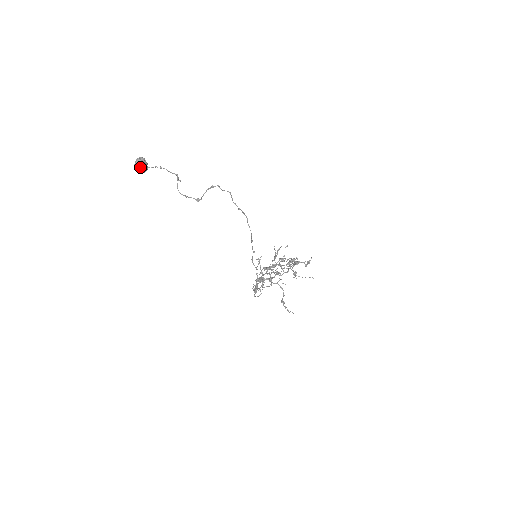
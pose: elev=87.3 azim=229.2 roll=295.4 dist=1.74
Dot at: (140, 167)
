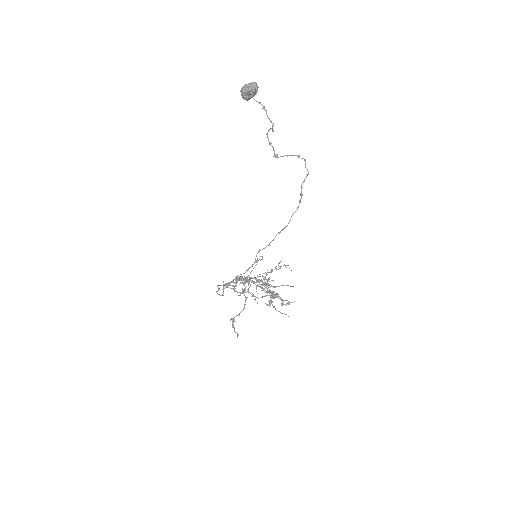
Dot at: (250, 90)
